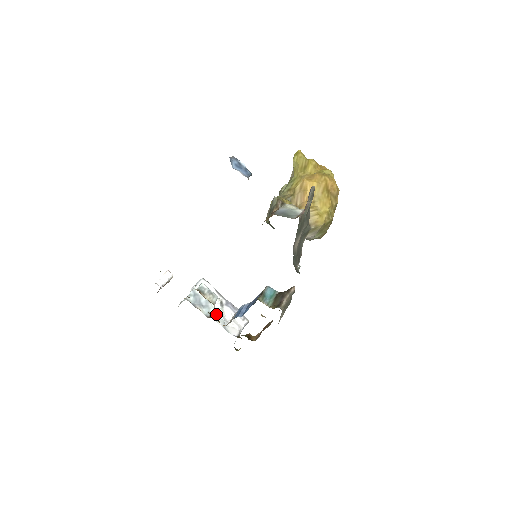
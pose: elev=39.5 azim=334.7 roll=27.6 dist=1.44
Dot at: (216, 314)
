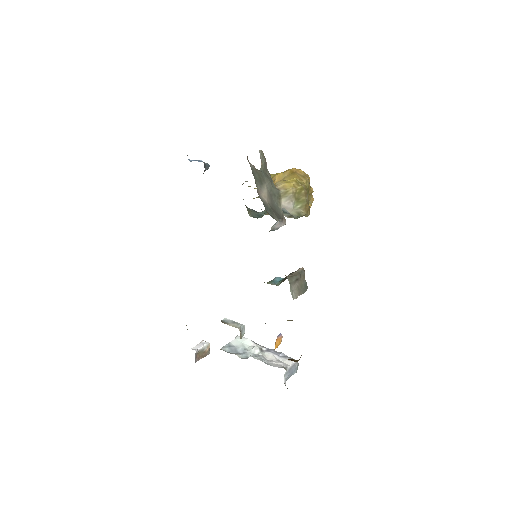
Dot at: (255, 356)
